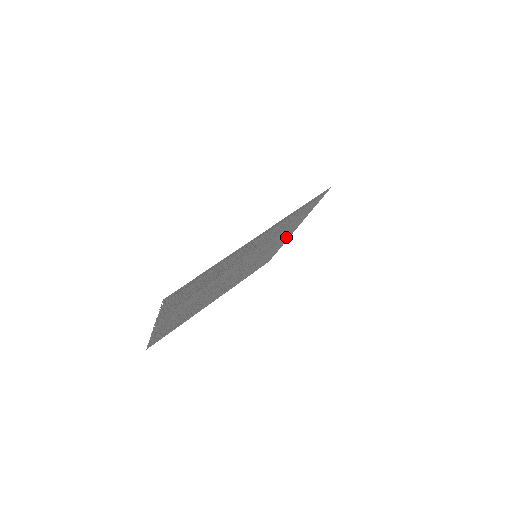
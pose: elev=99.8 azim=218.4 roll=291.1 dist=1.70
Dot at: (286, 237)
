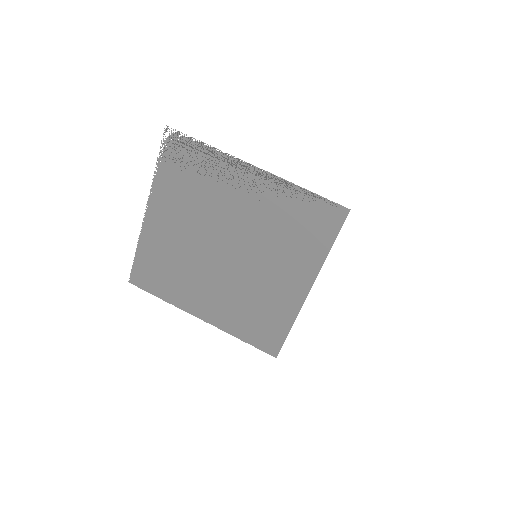
Dot at: (298, 291)
